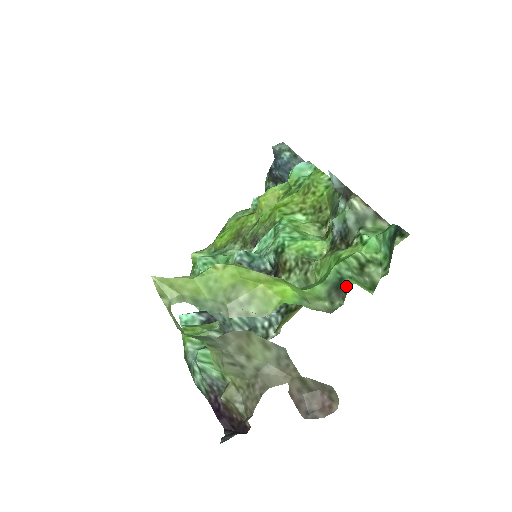
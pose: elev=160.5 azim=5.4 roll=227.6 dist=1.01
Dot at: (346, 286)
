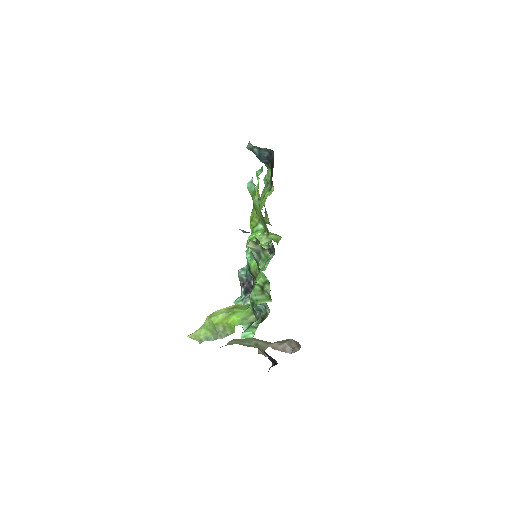
Dot at: (253, 309)
